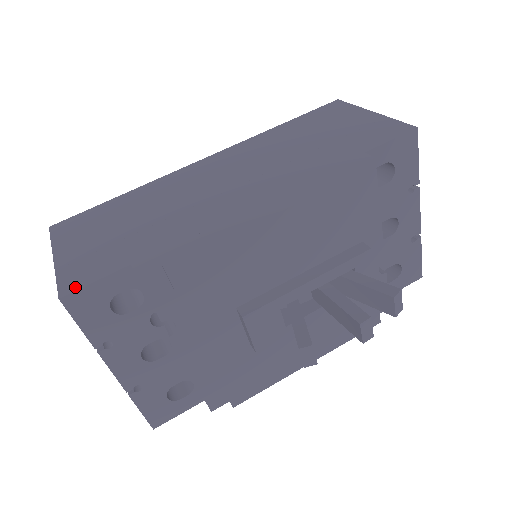
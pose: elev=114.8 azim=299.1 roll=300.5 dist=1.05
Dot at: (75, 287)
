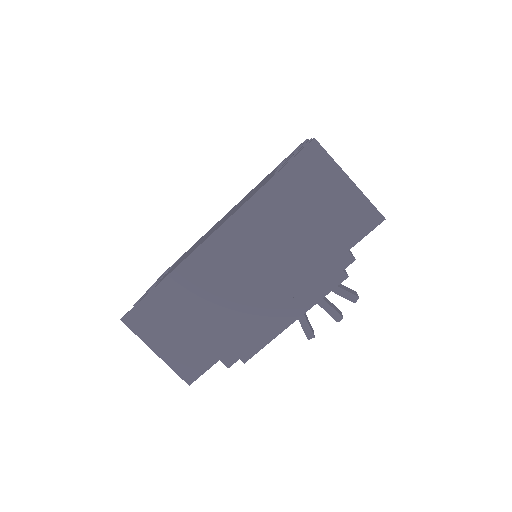
Dot at: (194, 378)
